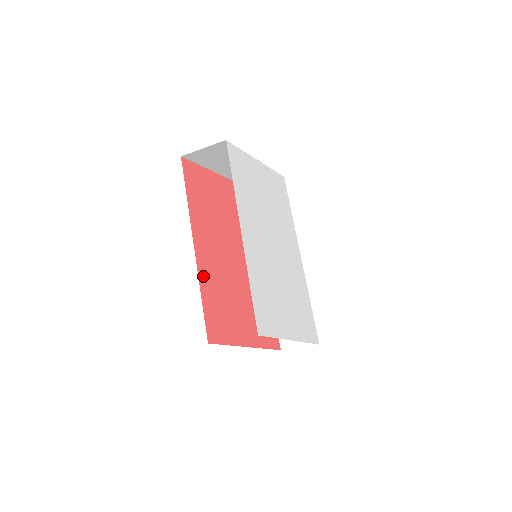
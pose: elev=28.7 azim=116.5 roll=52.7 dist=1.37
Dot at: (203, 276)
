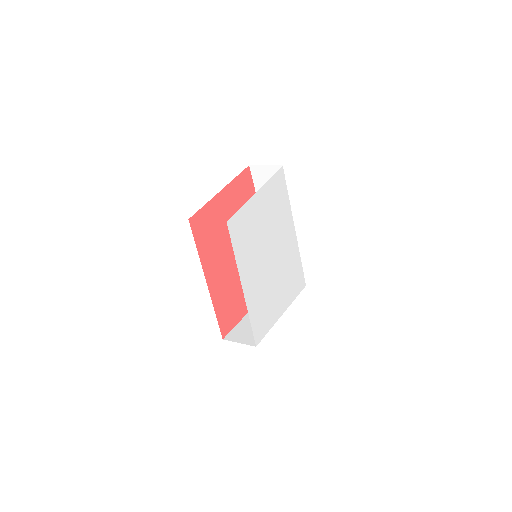
Dot at: (216, 298)
